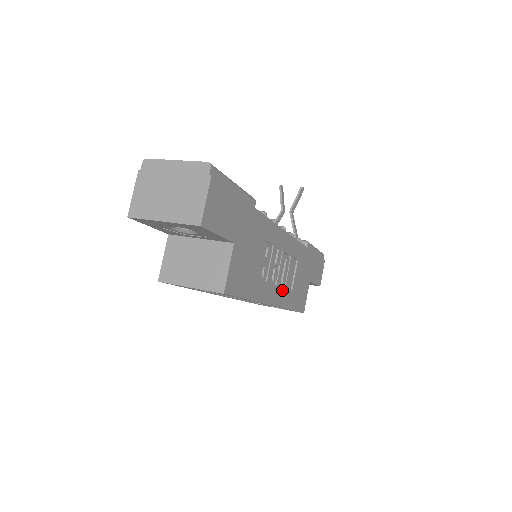
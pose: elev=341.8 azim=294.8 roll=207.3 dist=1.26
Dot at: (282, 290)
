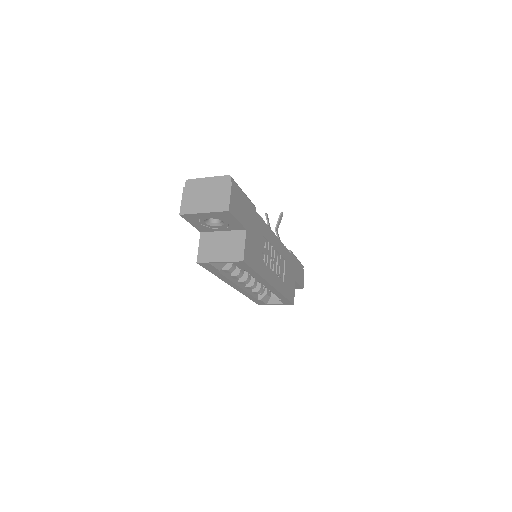
Dot at: (277, 278)
